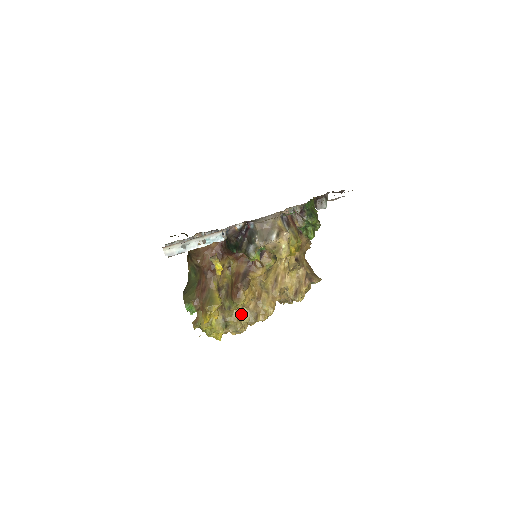
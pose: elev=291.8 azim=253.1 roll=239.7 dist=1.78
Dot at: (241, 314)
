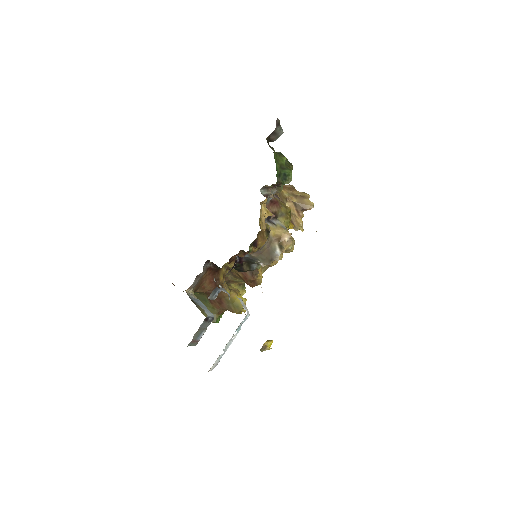
Dot at: occluded
